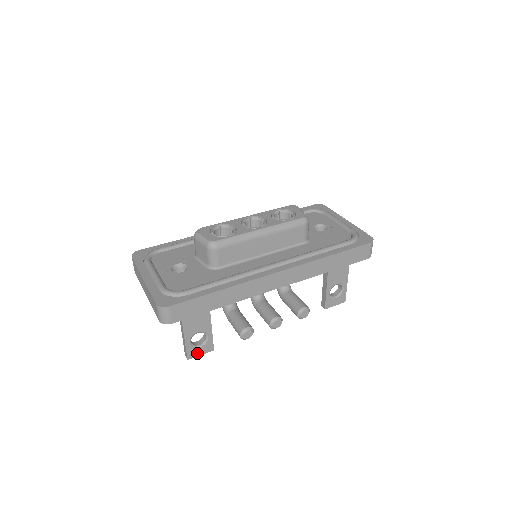
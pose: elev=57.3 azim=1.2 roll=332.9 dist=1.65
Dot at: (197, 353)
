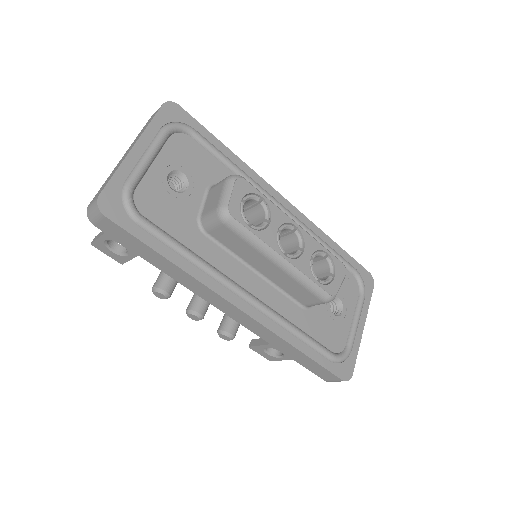
Dot at: (105, 250)
